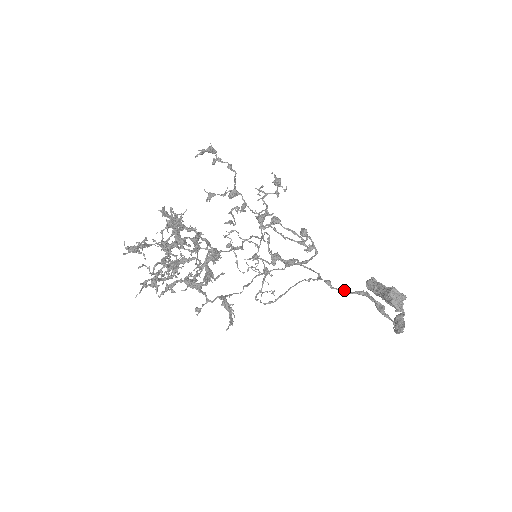
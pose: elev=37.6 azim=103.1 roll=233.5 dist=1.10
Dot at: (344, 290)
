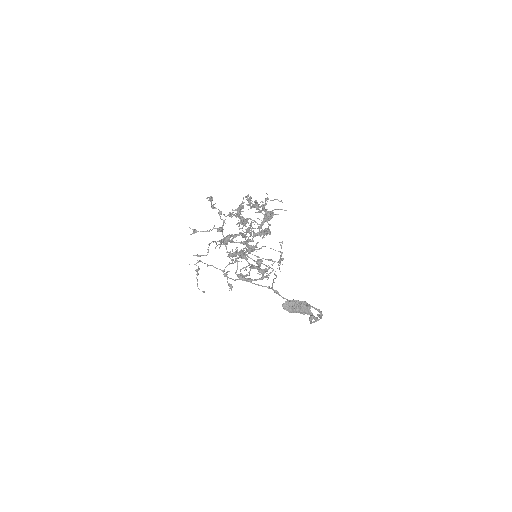
Dot at: (284, 298)
